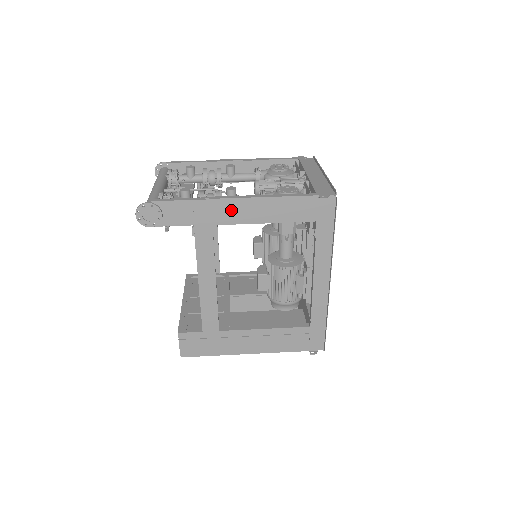
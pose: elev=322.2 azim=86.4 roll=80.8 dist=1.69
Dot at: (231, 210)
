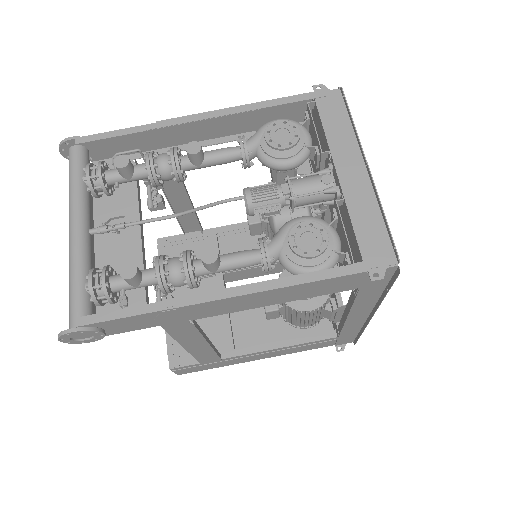
Dot at: (217, 307)
